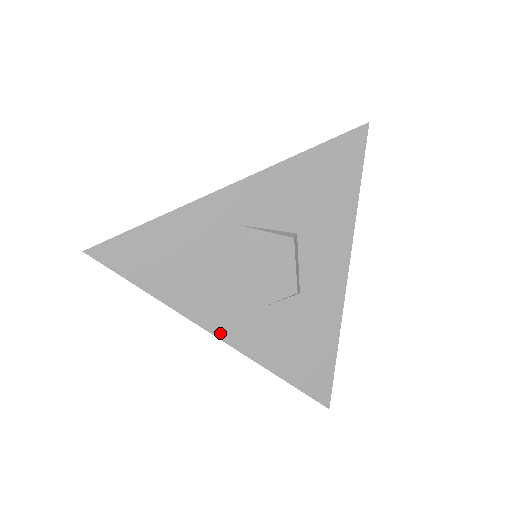
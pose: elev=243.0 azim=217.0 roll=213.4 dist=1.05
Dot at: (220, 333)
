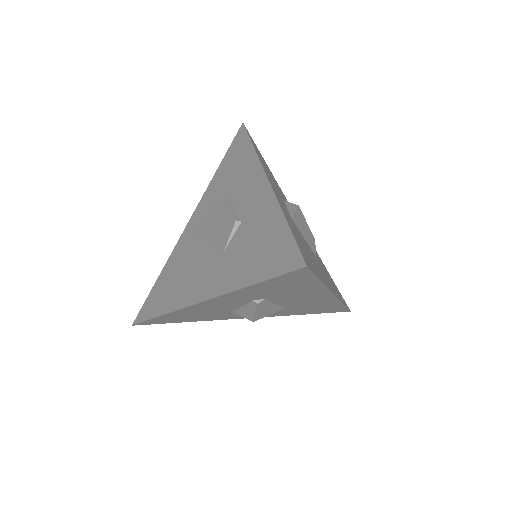
Dot at: (202, 298)
